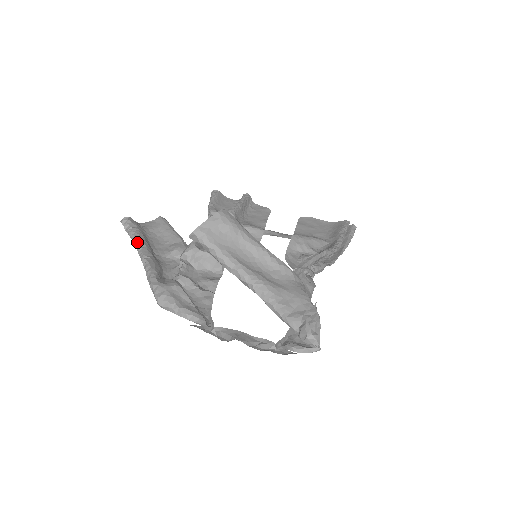
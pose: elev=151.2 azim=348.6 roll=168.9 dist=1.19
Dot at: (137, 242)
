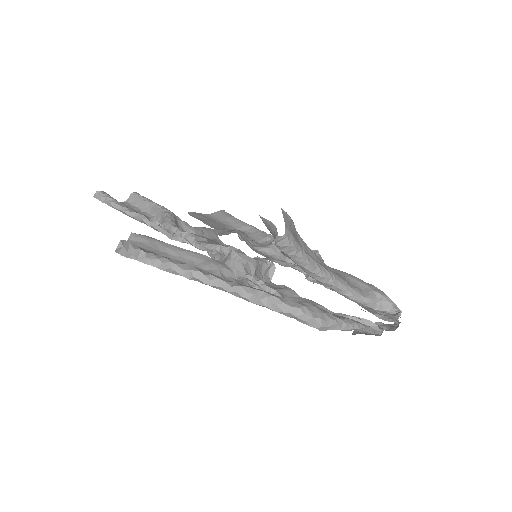
Dot at: (191, 269)
